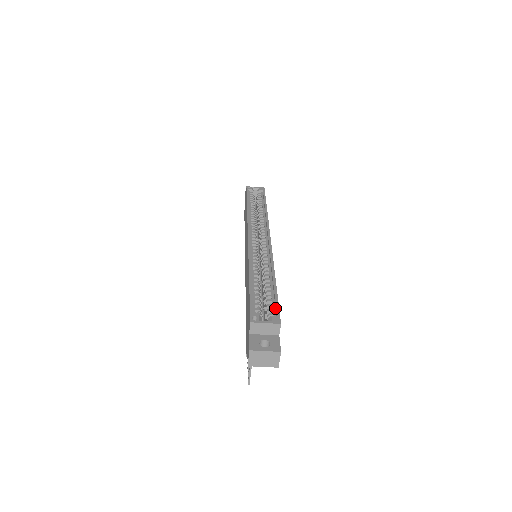
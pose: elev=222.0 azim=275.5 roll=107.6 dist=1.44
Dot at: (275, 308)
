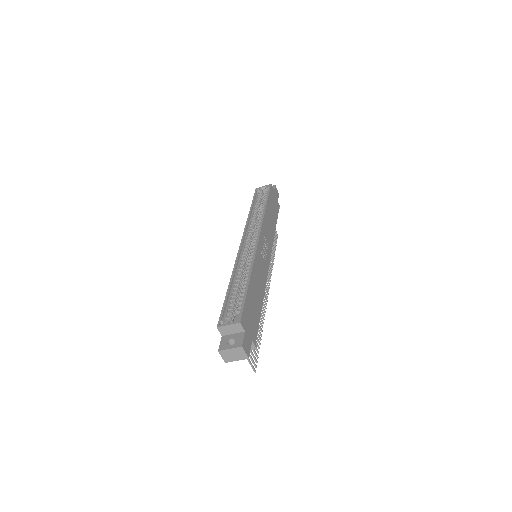
Dot at: (242, 308)
